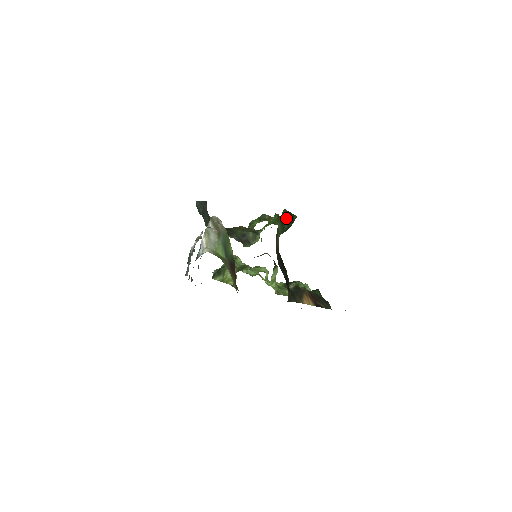
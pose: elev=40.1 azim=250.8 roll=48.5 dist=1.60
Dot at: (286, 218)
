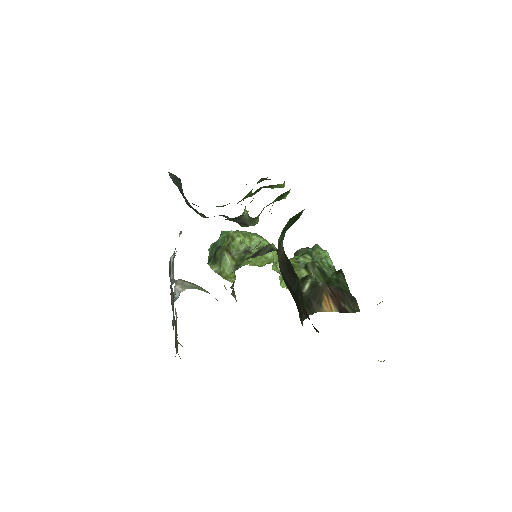
Dot at: (289, 223)
